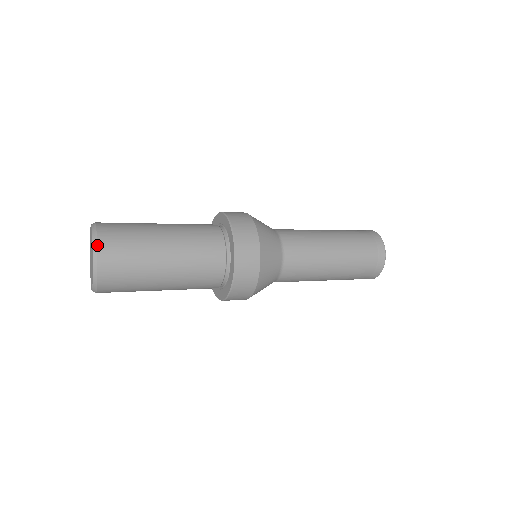
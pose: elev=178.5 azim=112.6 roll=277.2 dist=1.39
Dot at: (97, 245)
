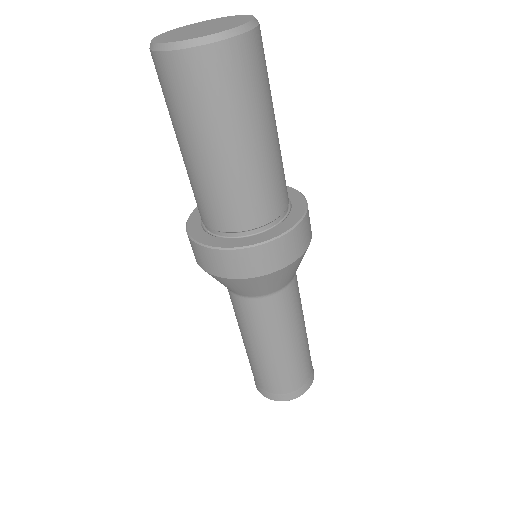
Dot at: occluded
